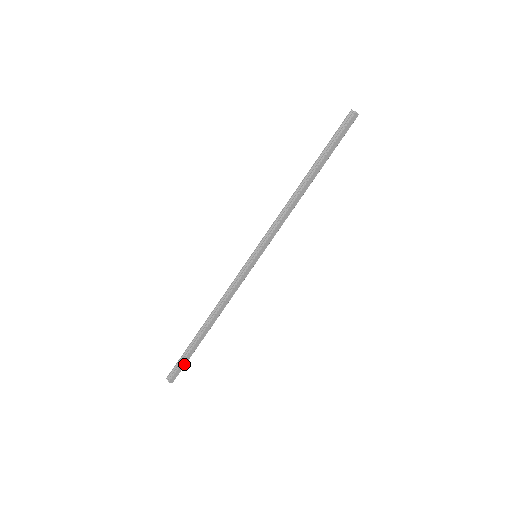
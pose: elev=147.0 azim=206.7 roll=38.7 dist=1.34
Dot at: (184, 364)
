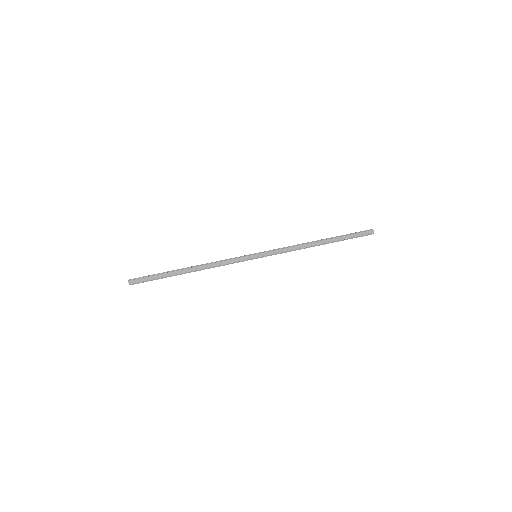
Dot at: (149, 279)
